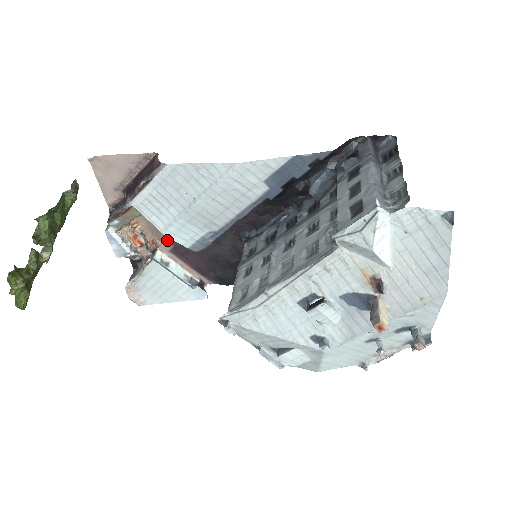
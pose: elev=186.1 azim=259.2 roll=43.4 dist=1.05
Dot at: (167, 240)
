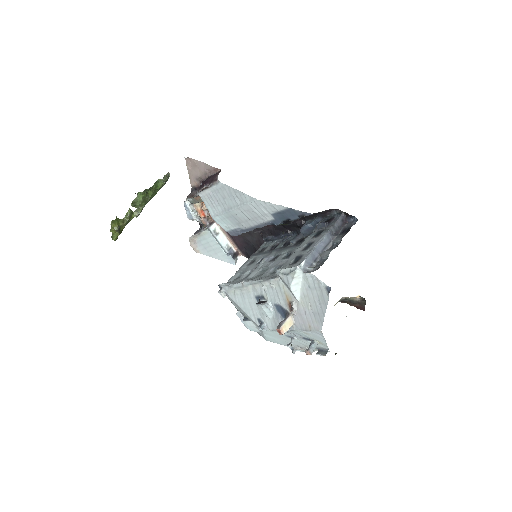
Dot at: occluded
